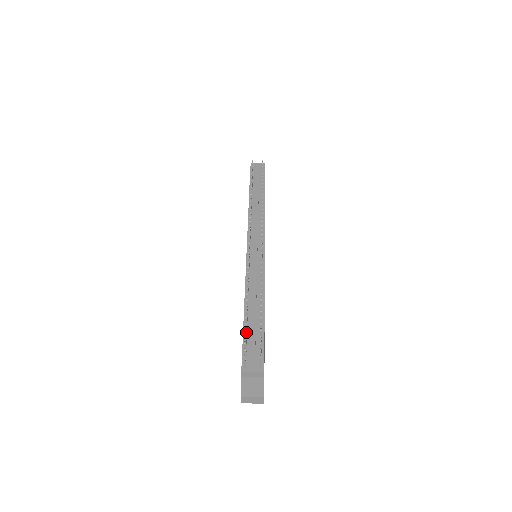
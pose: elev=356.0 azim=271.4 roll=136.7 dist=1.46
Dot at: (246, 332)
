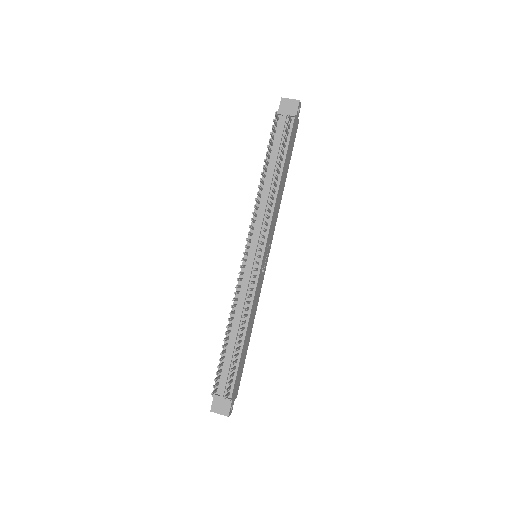
Dot at: (220, 365)
